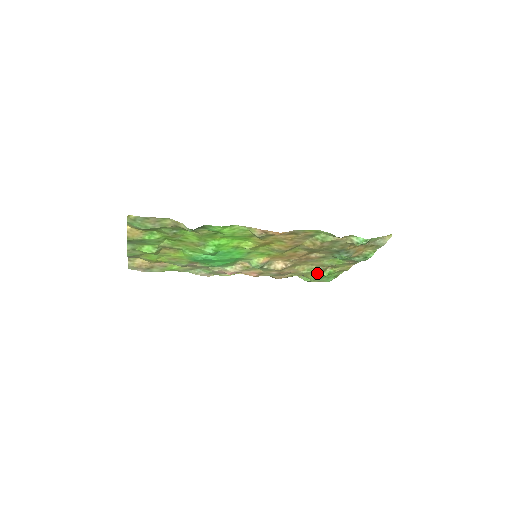
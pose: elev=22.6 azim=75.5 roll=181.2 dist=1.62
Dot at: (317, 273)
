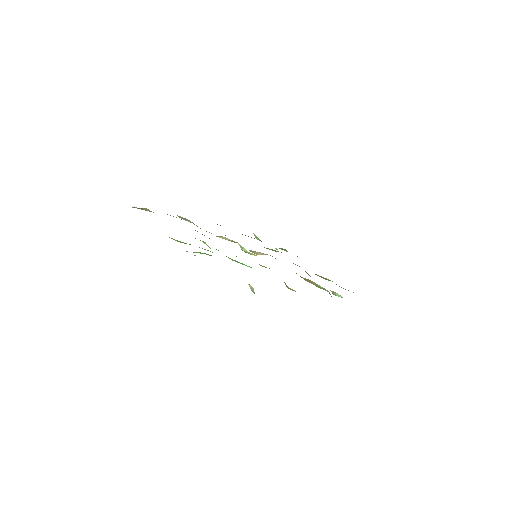
Dot at: occluded
